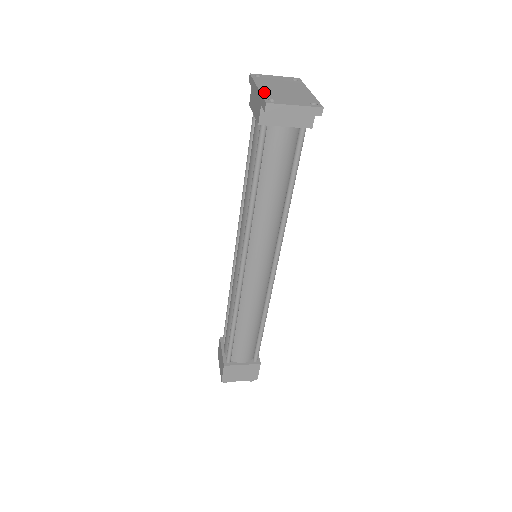
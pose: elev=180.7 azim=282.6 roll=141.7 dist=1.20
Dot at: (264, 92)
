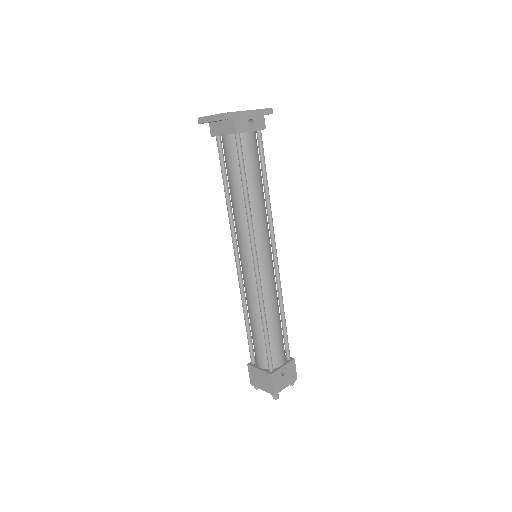
Dot at: occluded
